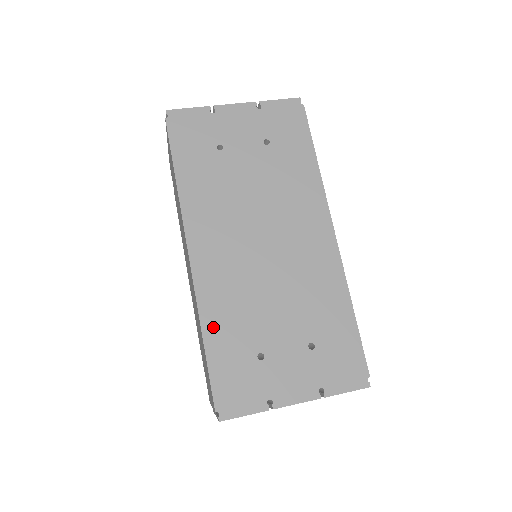
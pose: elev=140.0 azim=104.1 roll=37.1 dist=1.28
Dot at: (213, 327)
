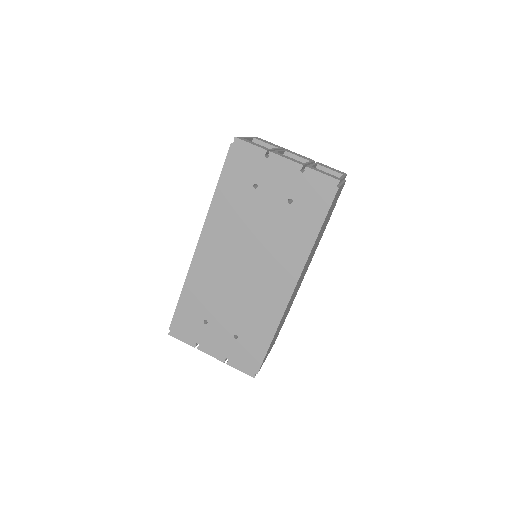
Dot at: (189, 290)
